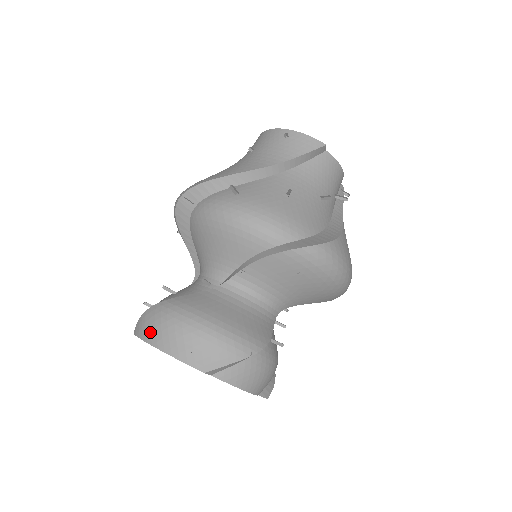
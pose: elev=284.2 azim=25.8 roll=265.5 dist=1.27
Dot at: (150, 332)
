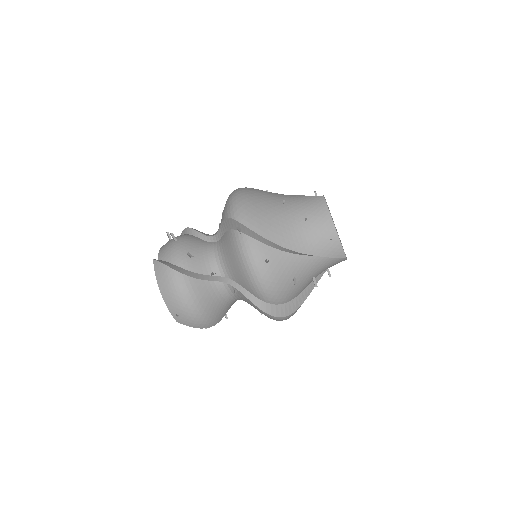
Dot at: (163, 284)
